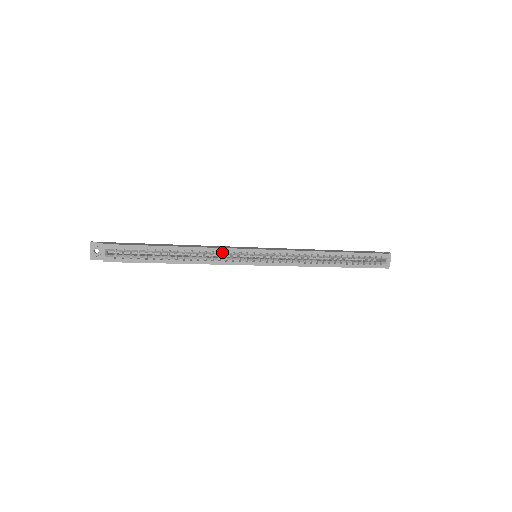
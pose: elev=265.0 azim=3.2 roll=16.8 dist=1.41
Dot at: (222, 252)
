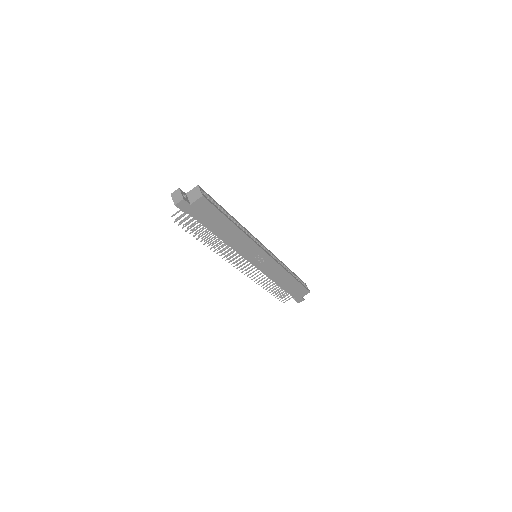
Dot at: (250, 234)
